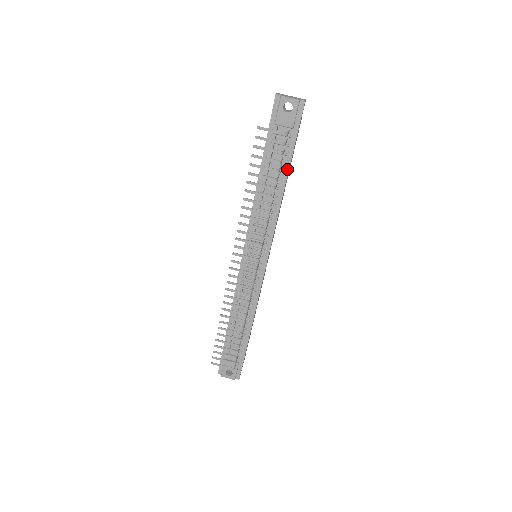
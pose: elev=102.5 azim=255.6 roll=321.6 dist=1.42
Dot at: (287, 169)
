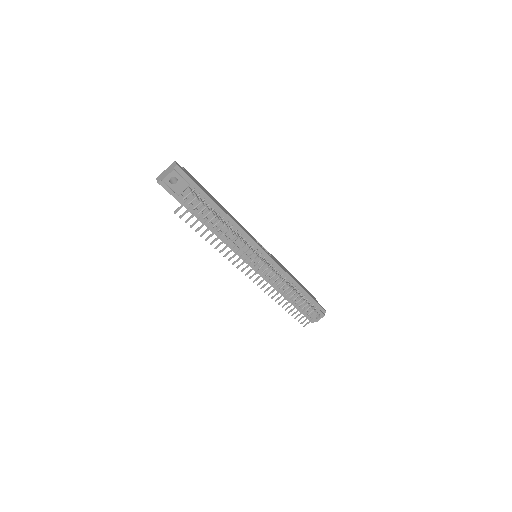
Dot at: (214, 204)
